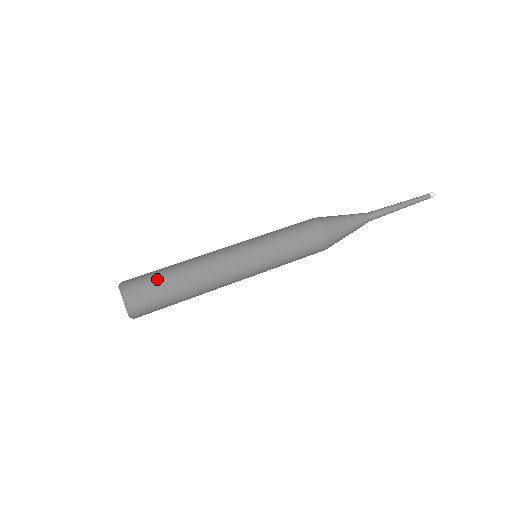
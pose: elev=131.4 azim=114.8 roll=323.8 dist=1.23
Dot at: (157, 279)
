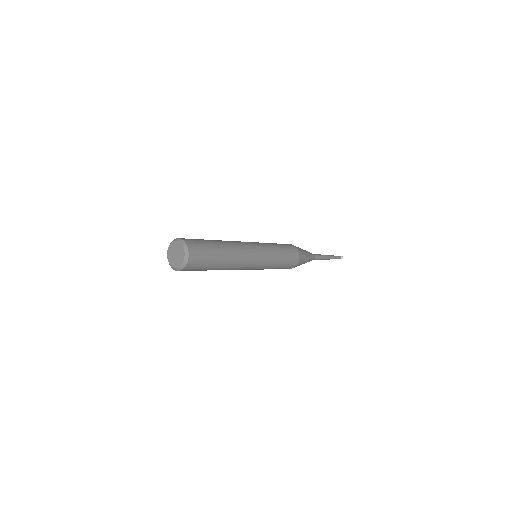
Dot at: occluded
